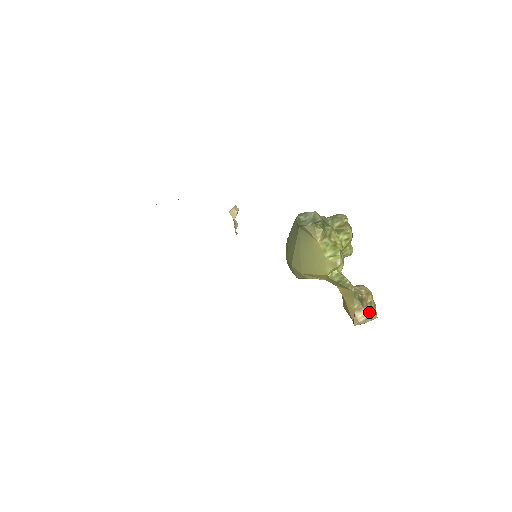
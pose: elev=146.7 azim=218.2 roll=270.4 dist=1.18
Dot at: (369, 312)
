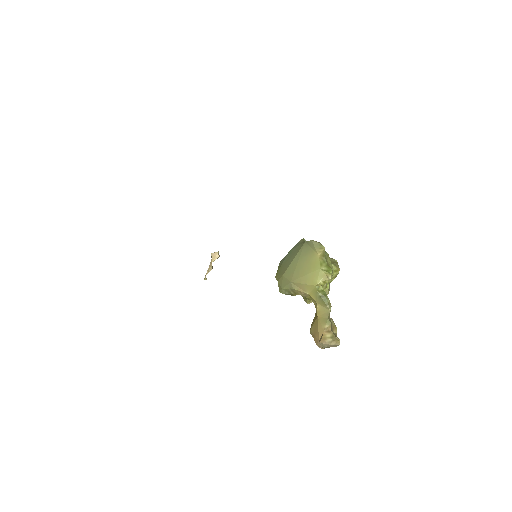
Dot at: (335, 336)
